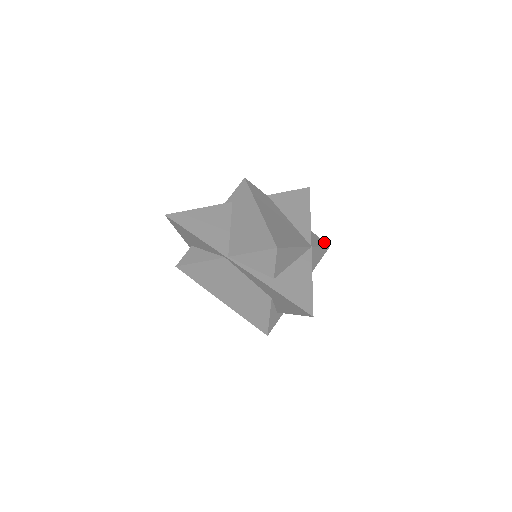
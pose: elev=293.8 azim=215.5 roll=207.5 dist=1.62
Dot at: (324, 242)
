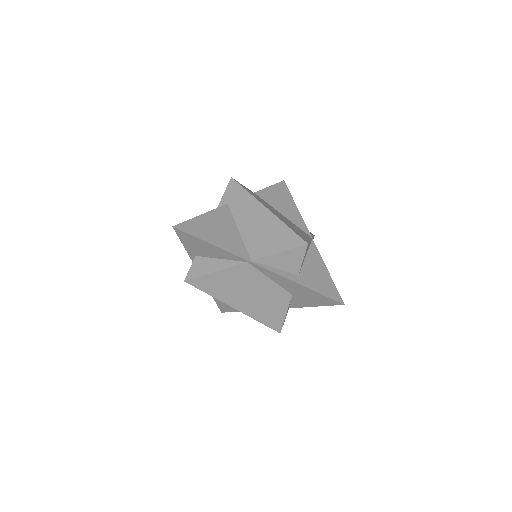
Dot at: (310, 232)
